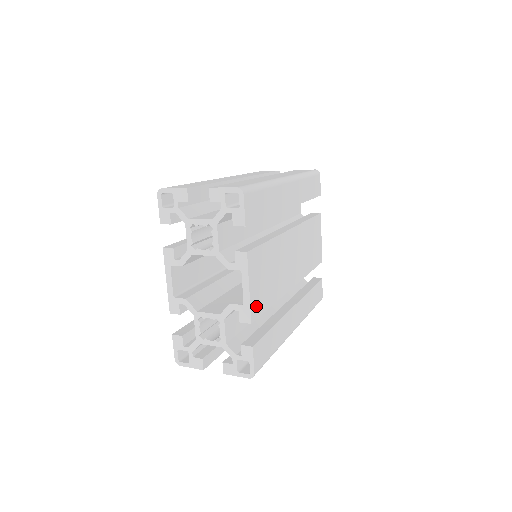
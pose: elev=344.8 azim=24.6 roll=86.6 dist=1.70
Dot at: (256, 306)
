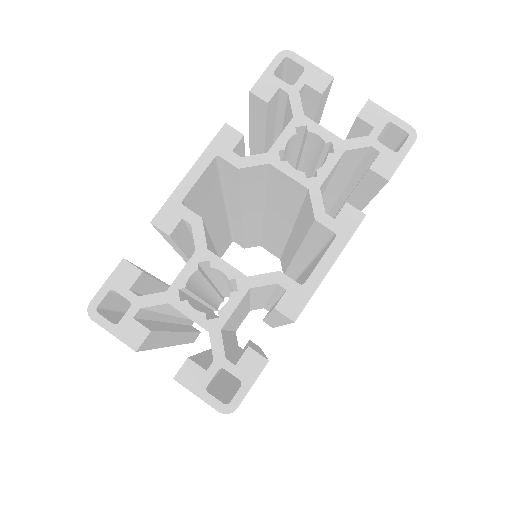
Dot at: occluded
